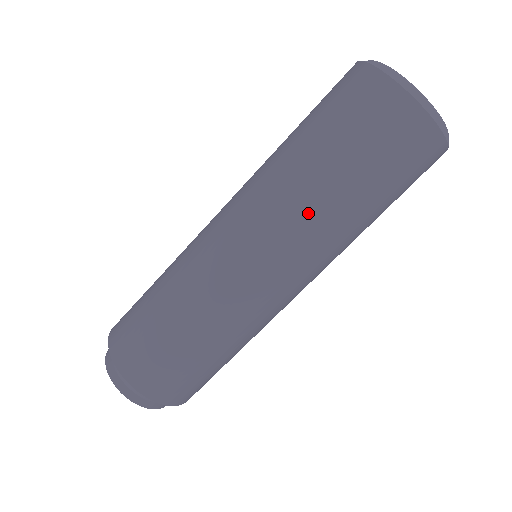
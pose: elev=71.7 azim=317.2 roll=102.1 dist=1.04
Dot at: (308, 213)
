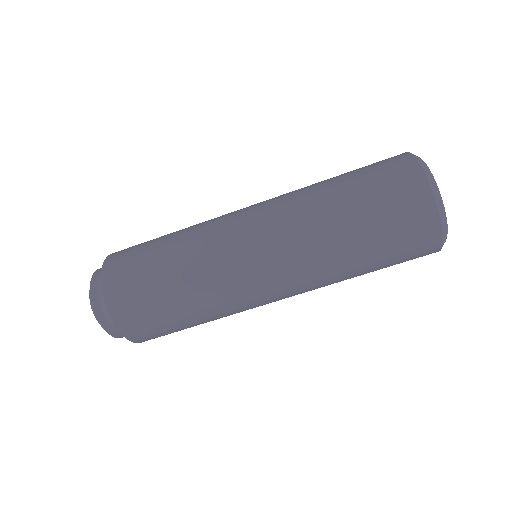
Dot at: (320, 254)
